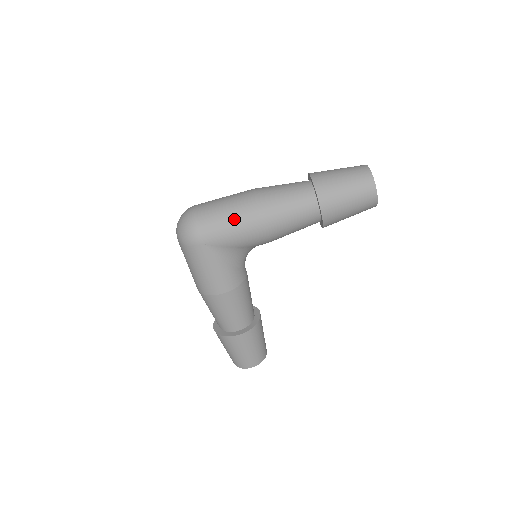
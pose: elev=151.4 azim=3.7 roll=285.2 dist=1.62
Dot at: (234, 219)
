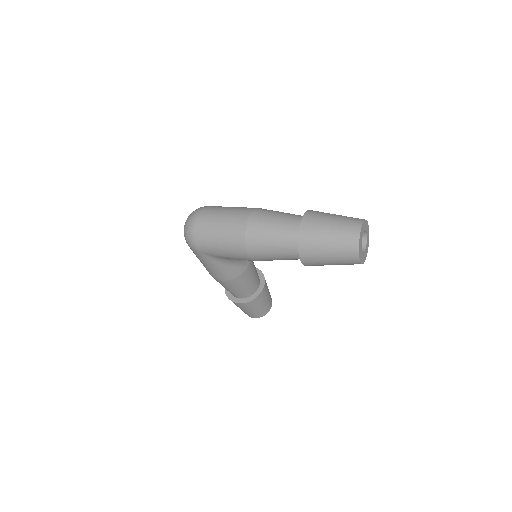
Dot at: (224, 243)
